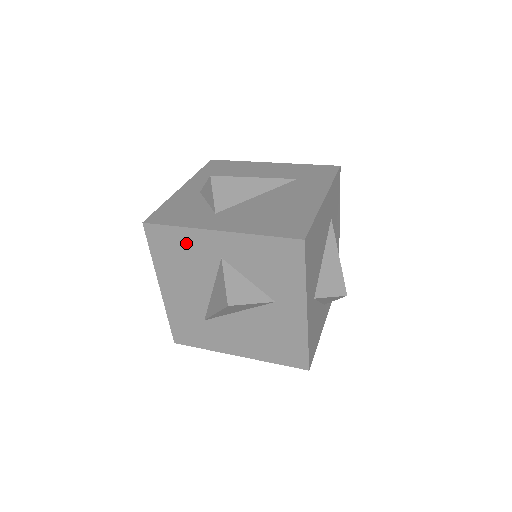
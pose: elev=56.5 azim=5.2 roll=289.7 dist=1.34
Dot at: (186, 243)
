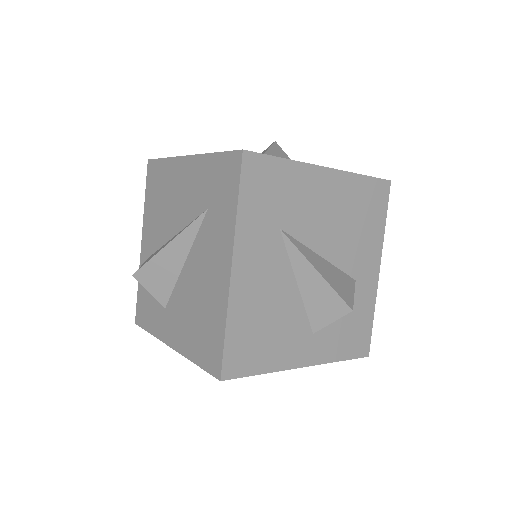
Dot at: occluded
